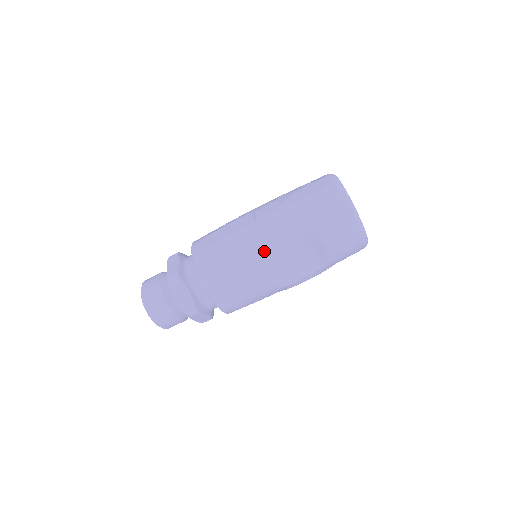
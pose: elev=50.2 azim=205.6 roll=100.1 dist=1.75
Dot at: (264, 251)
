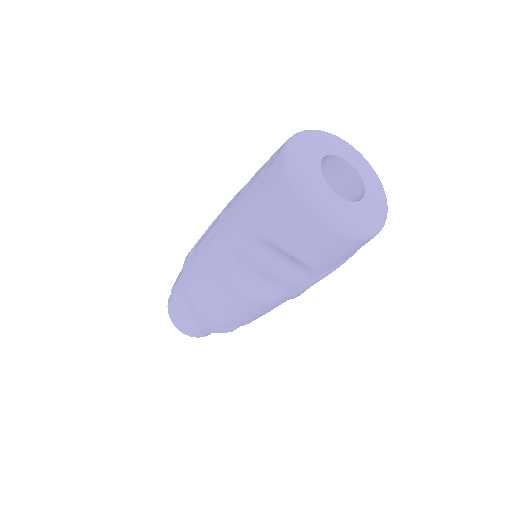
Dot at: (223, 262)
